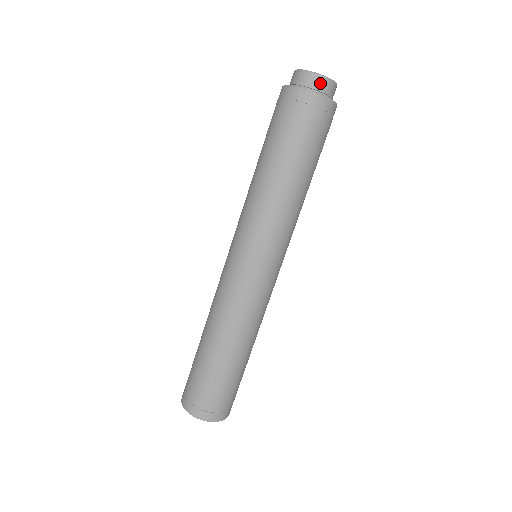
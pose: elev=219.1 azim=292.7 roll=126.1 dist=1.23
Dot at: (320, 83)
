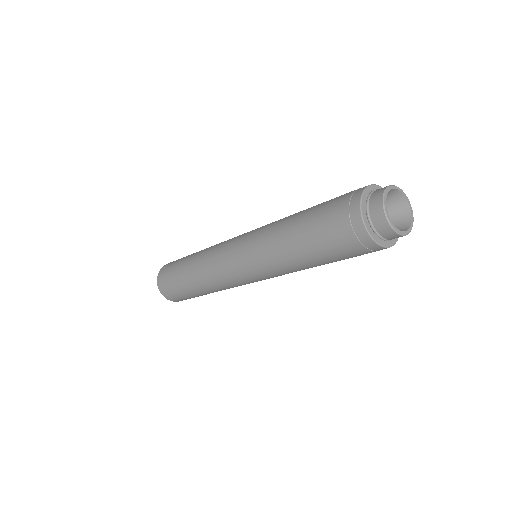
Dot at: (398, 237)
